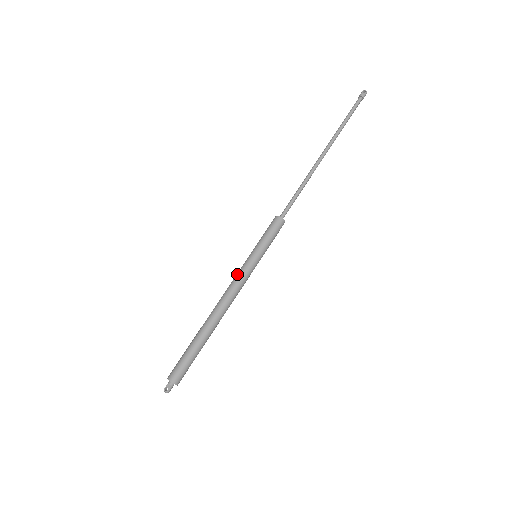
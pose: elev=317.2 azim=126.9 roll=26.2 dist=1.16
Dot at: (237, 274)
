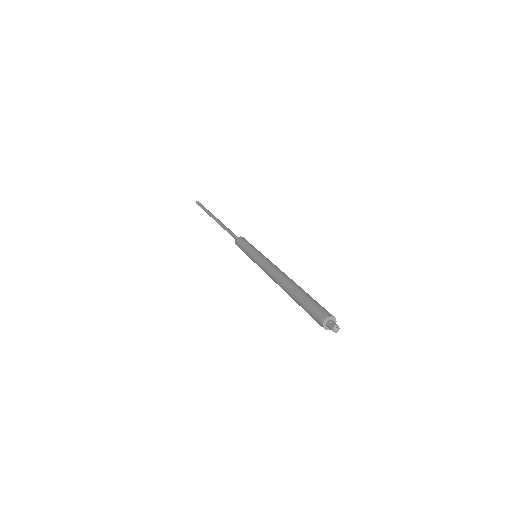
Dot at: (263, 261)
